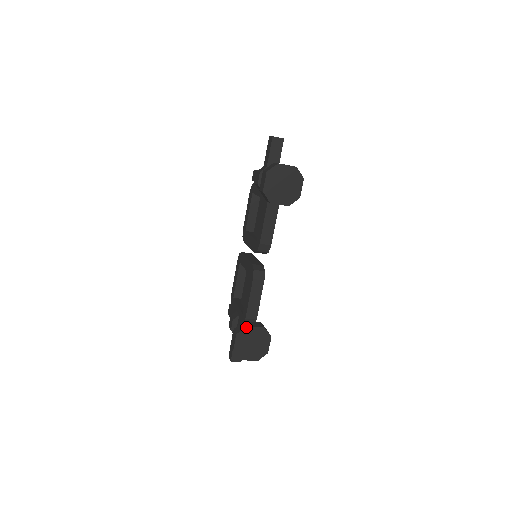
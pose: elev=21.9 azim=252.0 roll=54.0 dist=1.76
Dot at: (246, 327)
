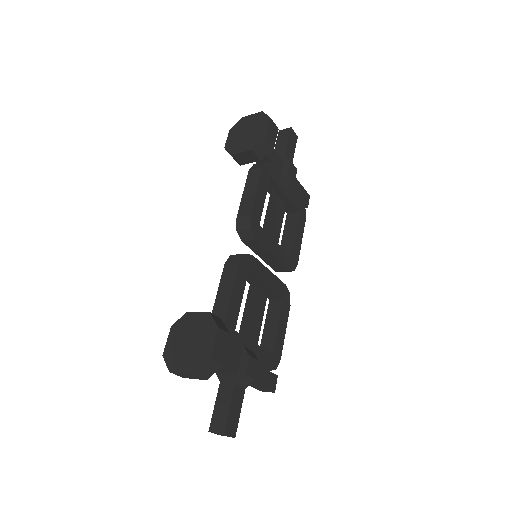
Dot at: (185, 314)
